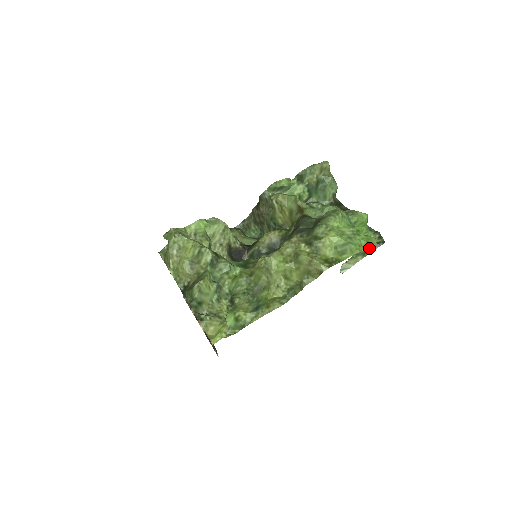
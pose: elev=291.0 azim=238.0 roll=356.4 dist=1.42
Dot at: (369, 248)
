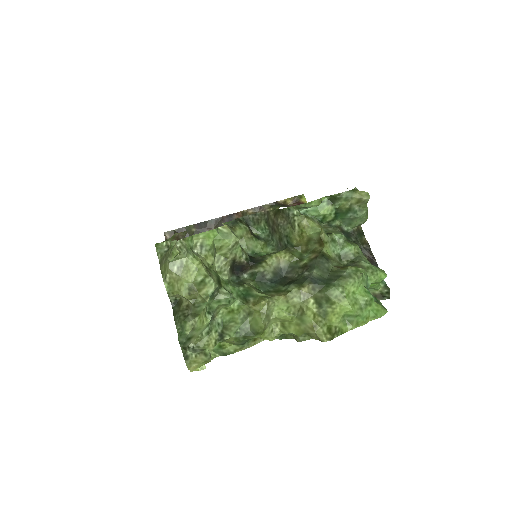
Dot at: occluded
